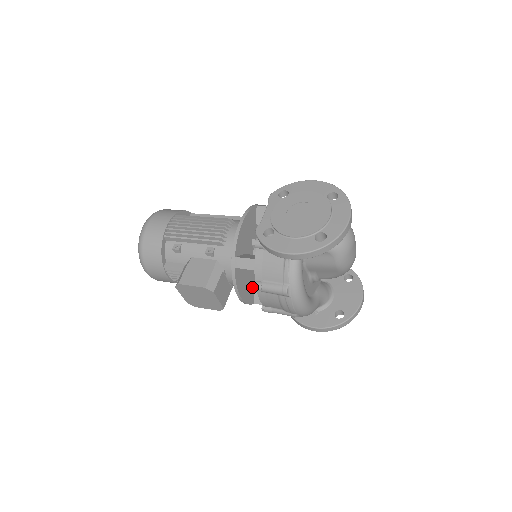
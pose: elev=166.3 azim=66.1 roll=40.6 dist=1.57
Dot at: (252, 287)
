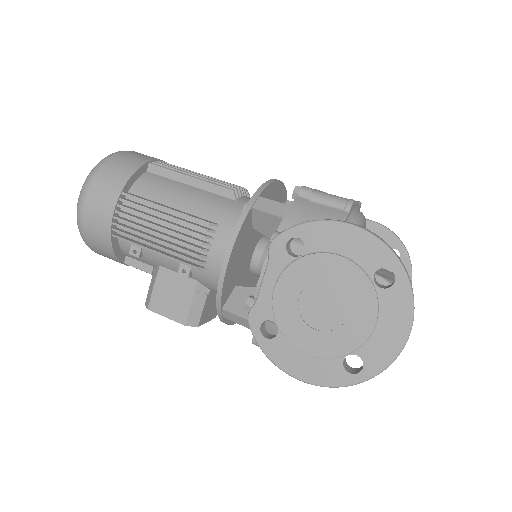
Dot at: occluded
